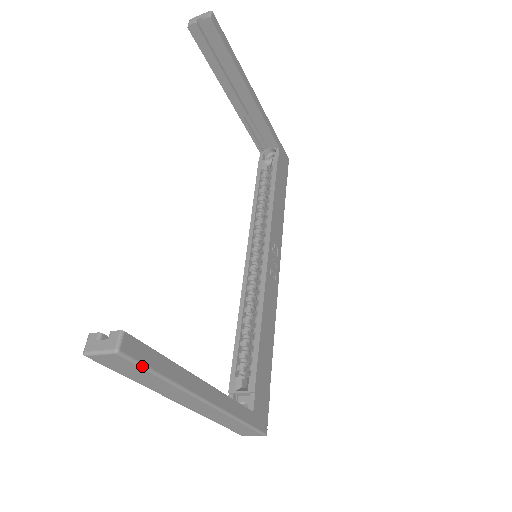
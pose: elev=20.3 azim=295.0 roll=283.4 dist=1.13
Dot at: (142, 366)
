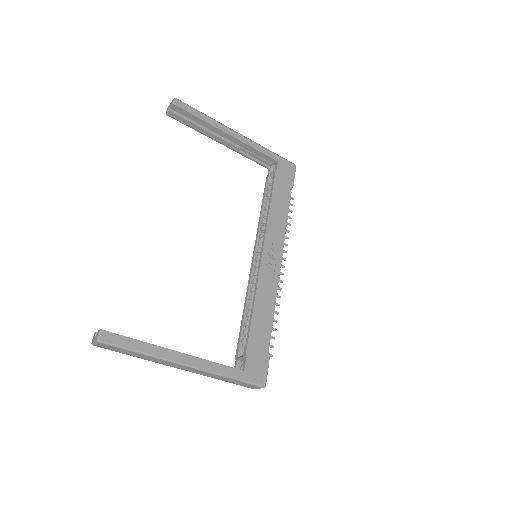
Dot at: (119, 347)
